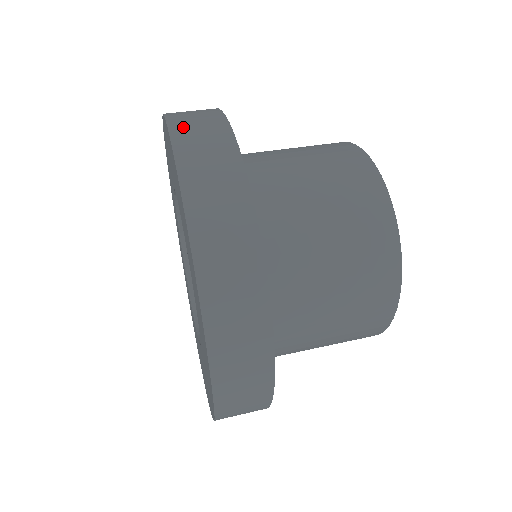
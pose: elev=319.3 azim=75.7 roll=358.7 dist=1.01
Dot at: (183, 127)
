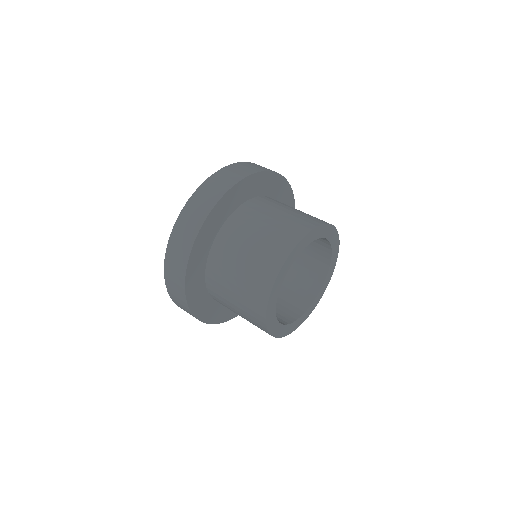
Dot at: (199, 195)
